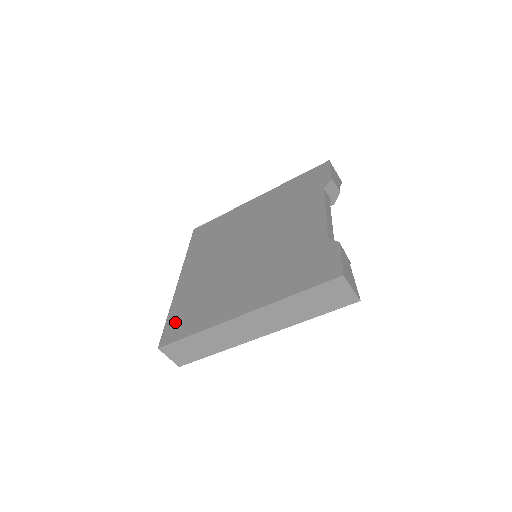
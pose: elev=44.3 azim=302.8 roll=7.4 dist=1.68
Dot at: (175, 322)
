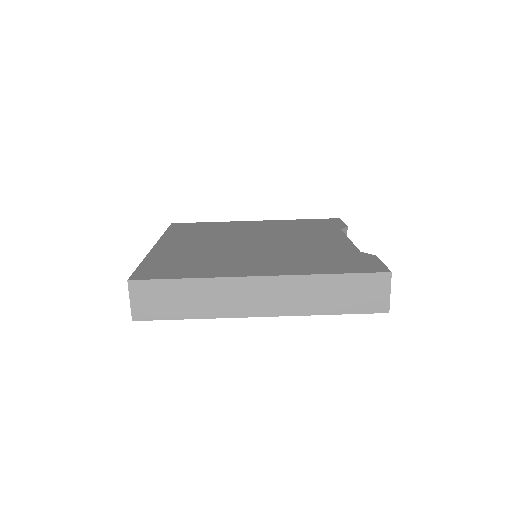
Dot at: (155, 267)
